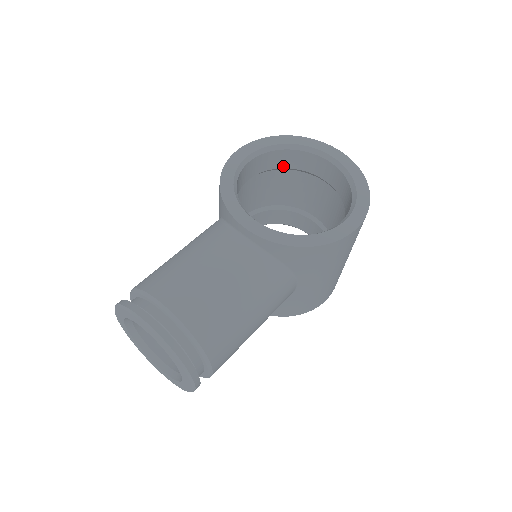
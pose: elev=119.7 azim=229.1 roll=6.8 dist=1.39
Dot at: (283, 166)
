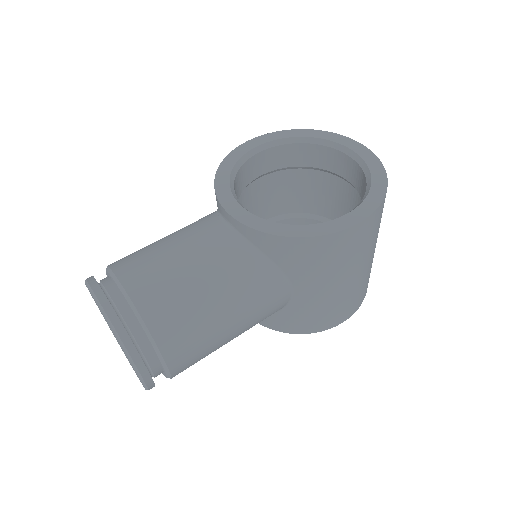
Dot at: (303, 164)
